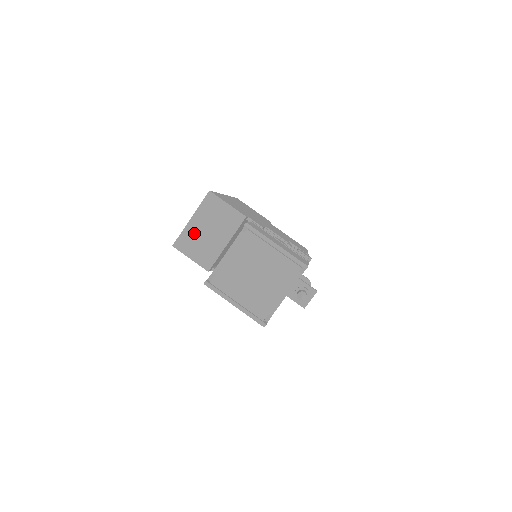
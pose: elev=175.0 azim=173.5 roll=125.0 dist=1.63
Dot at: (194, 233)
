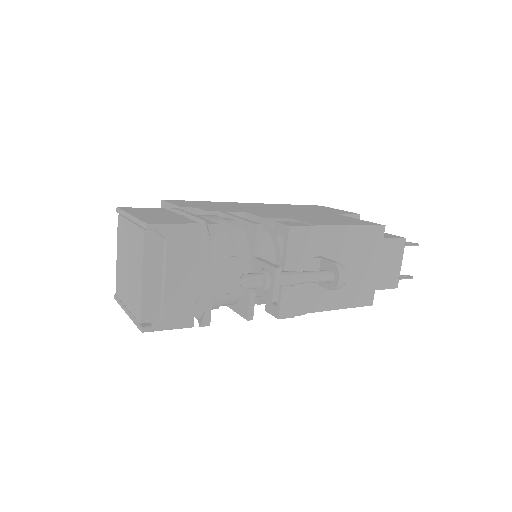
Dot at: occluded
